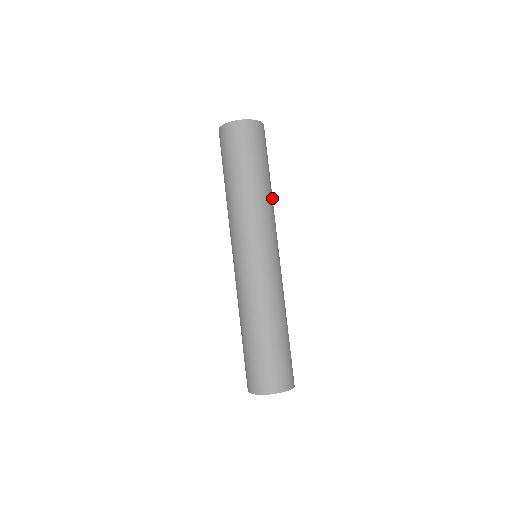
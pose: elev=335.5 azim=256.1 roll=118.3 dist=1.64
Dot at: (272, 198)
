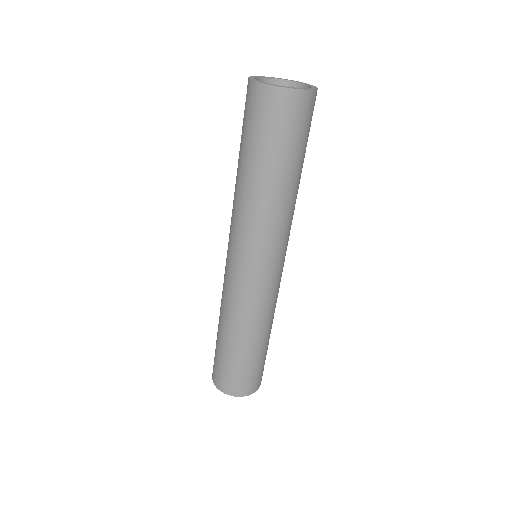
Dot at: (293, 200)
